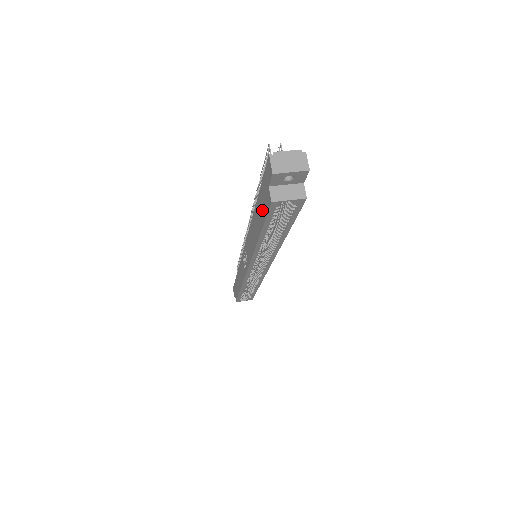
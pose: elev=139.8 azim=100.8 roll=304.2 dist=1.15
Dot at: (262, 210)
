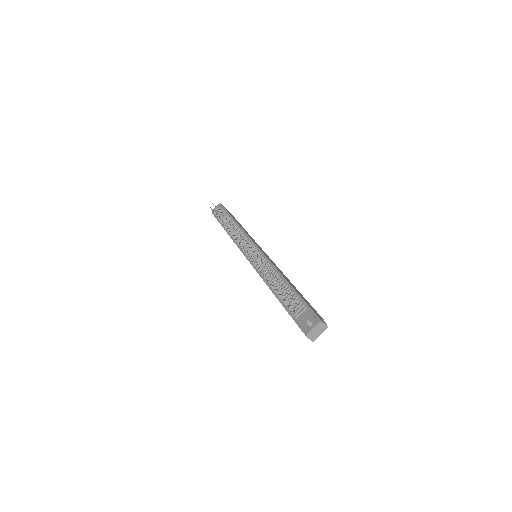
Dot at: occluded
